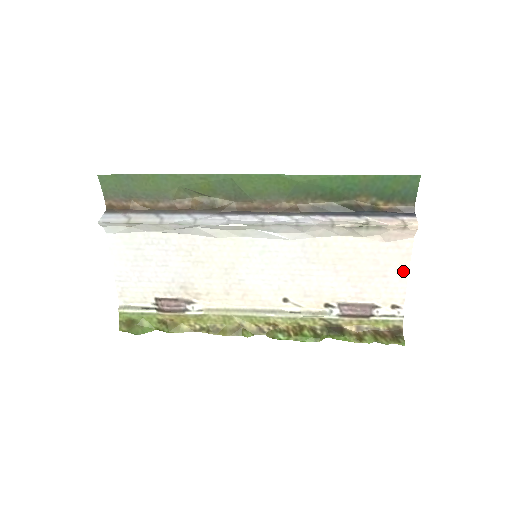
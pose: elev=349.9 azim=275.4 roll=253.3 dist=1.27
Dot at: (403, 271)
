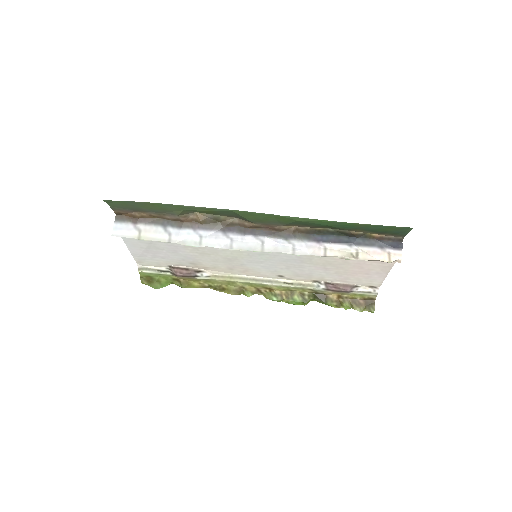
Dot at: (383, 273)
